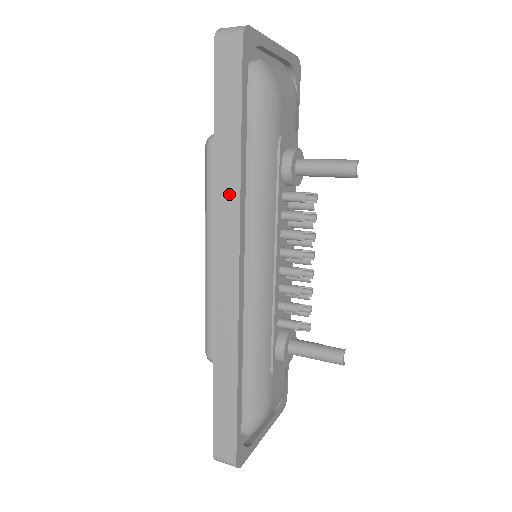
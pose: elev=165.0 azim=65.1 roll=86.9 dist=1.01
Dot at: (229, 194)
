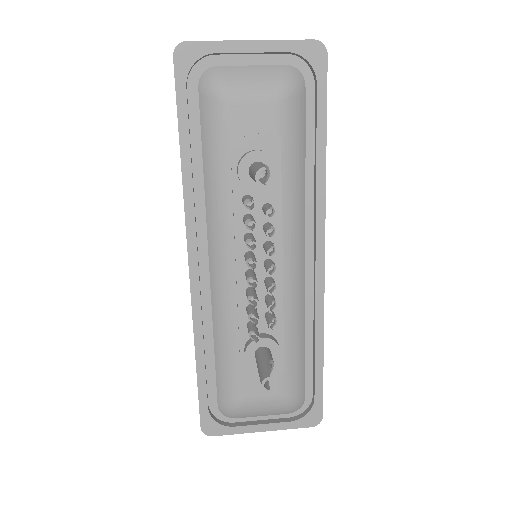
Dot at: occluded
